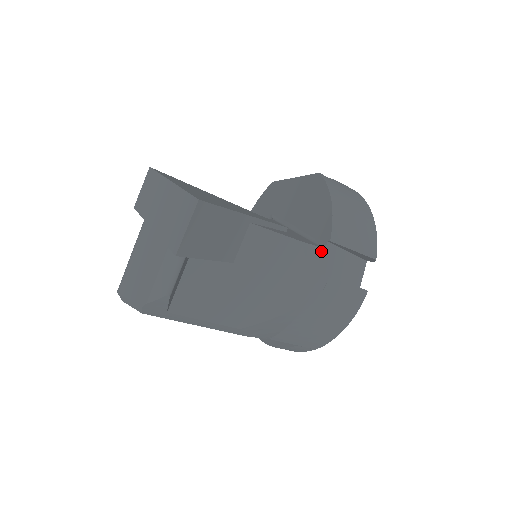
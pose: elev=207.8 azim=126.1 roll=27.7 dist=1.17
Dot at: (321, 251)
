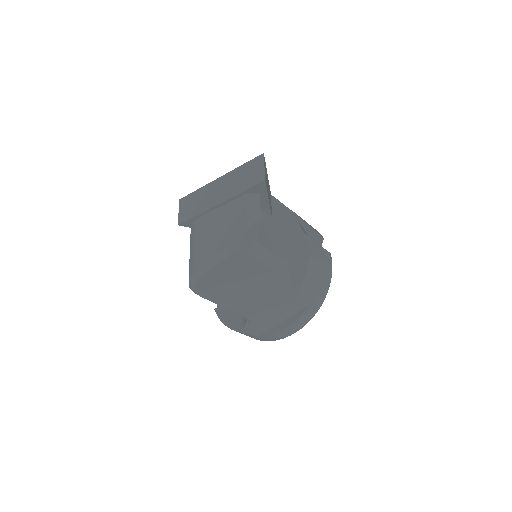
Dot at: occluded
